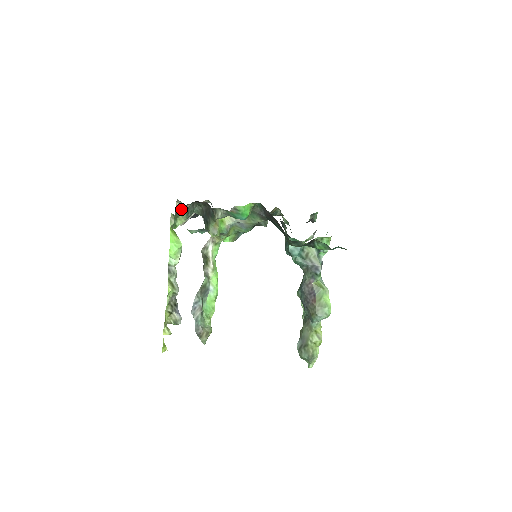
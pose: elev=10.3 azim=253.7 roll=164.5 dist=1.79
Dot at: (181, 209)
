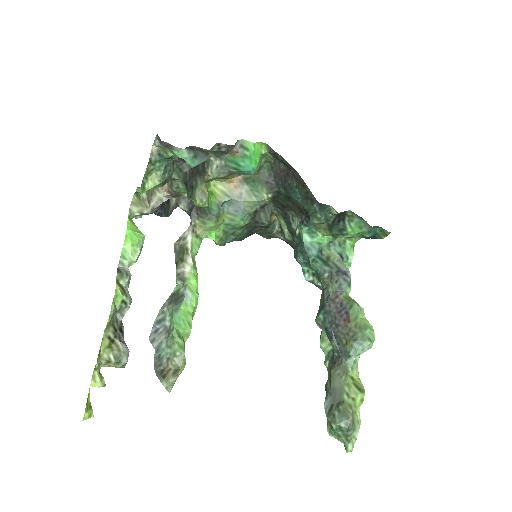
Dot at: (158, 157)
